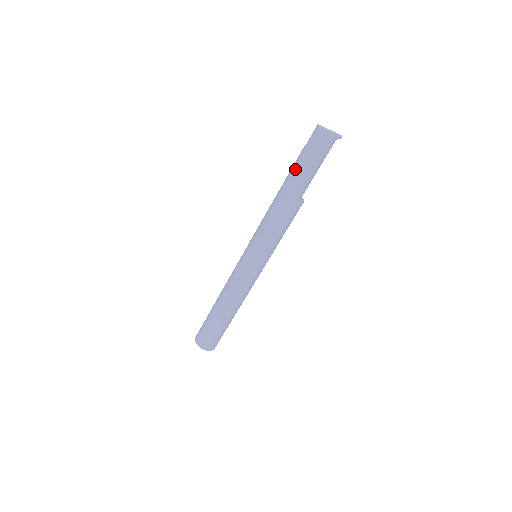
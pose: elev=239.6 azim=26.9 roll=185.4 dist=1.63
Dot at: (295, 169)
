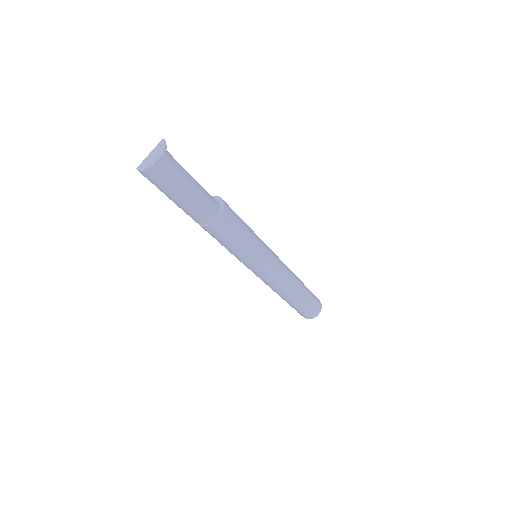
Dot at: (181, 208)
